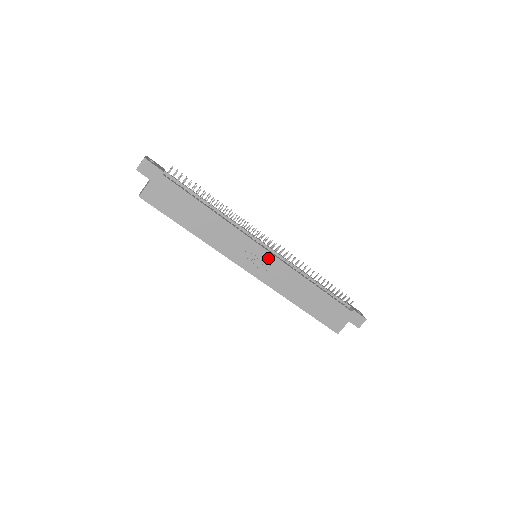
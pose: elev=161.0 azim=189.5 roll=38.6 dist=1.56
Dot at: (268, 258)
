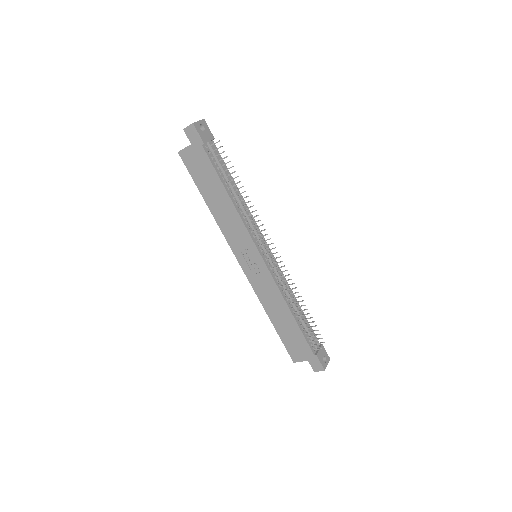
Dot at: (261, 265)
